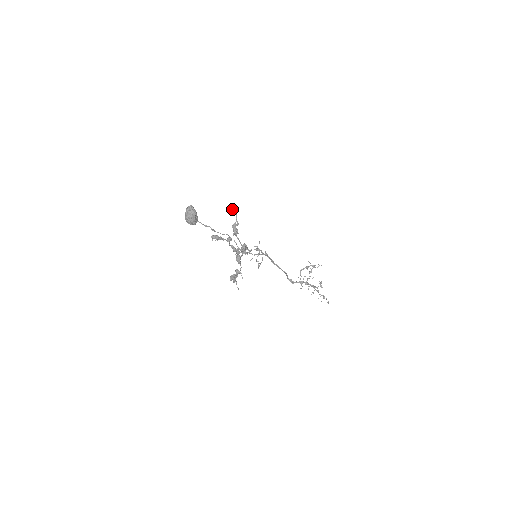
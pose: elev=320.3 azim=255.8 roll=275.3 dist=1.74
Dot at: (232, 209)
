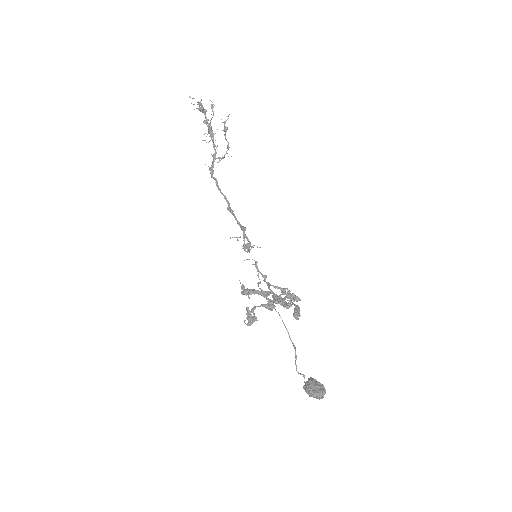
Dot at: occluded
